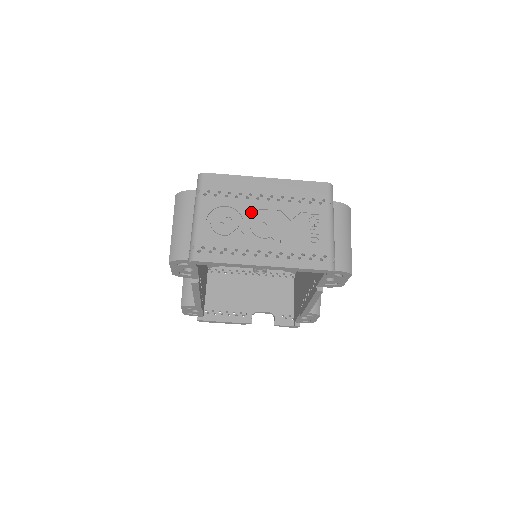
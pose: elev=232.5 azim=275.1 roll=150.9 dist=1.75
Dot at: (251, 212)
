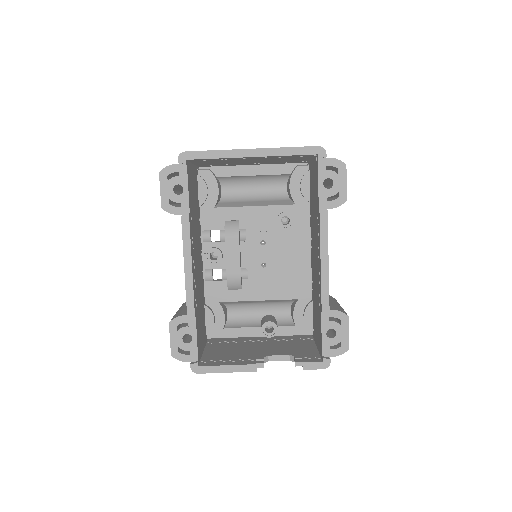
Dot at: occluded
